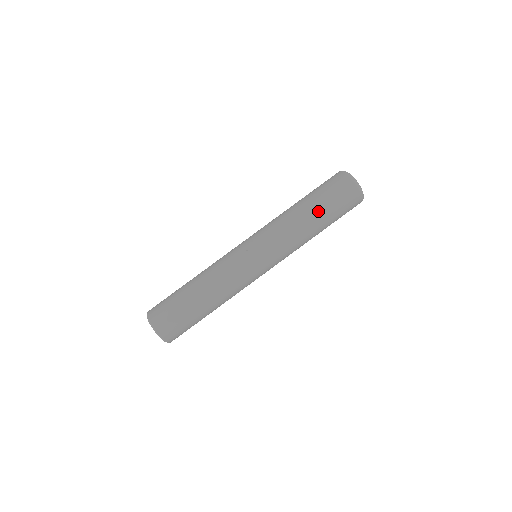
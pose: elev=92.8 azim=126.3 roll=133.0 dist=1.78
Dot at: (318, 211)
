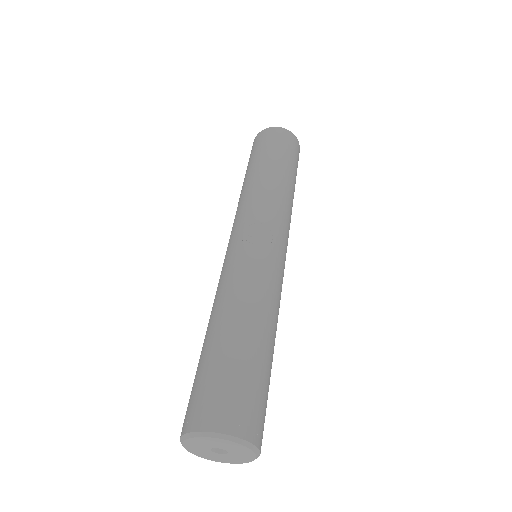
Dot at: (291, 172)
